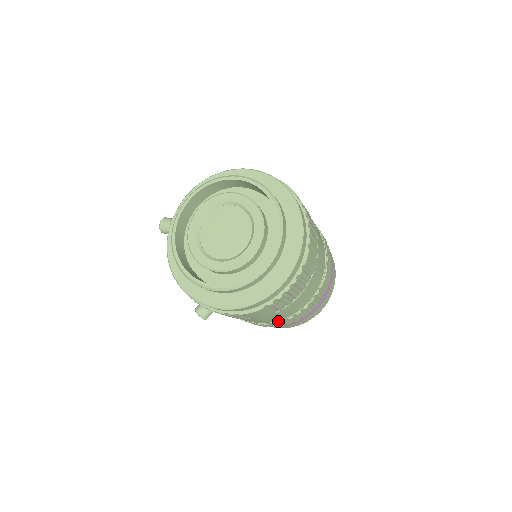
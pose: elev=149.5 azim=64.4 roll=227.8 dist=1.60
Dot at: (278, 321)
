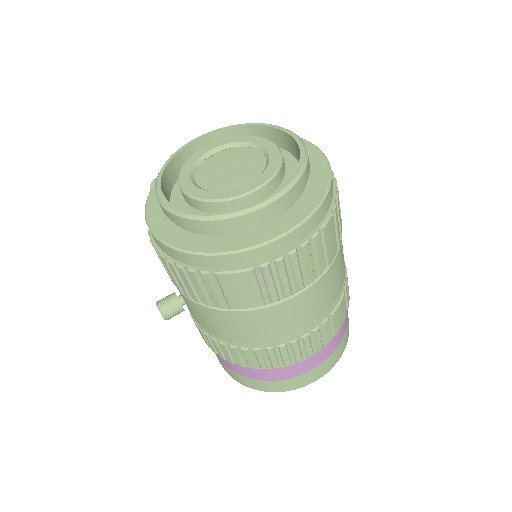
Dot at: (263, 344)
